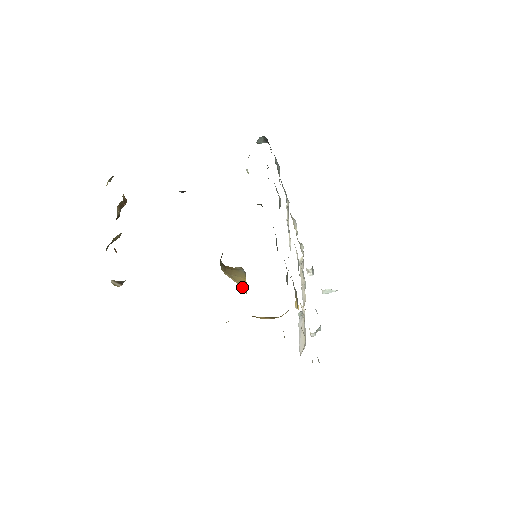
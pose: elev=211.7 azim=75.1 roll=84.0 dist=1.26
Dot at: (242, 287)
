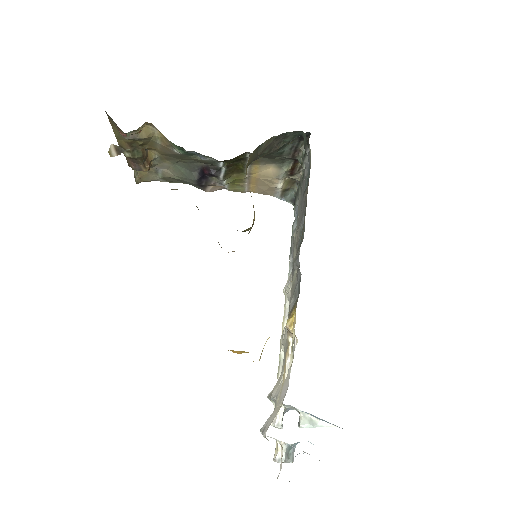
Dot at: occluded
